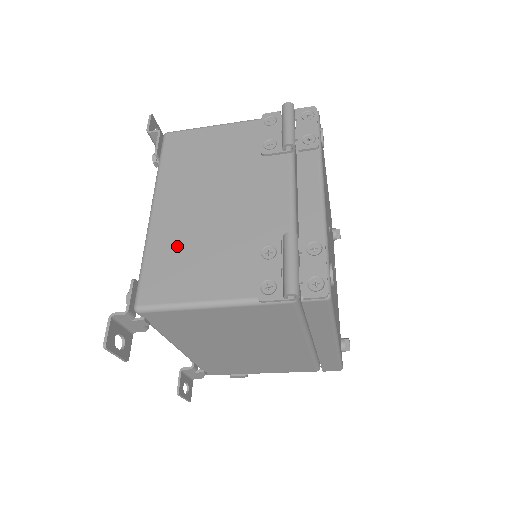
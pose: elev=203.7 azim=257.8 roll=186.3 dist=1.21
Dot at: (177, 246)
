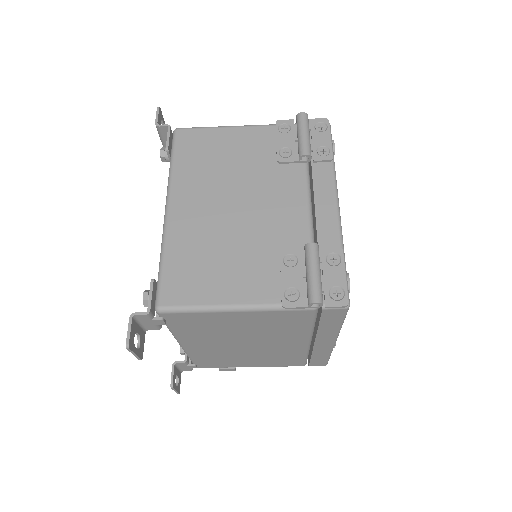
Dot at: (197, 248)
